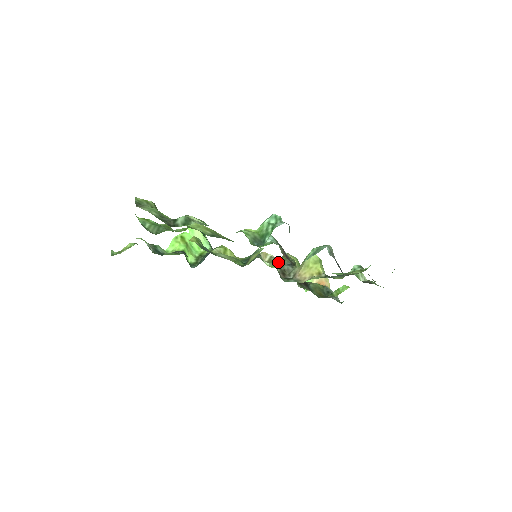
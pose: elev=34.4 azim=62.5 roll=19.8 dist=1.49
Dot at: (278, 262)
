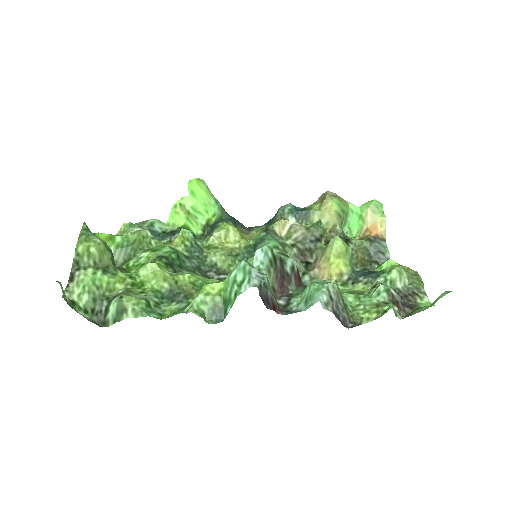
Dot at: (298, 237)
